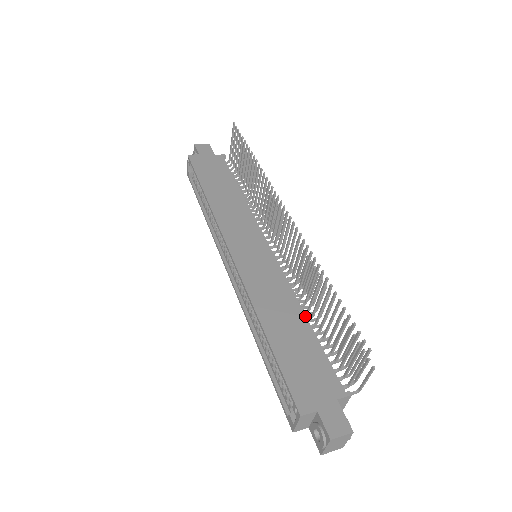
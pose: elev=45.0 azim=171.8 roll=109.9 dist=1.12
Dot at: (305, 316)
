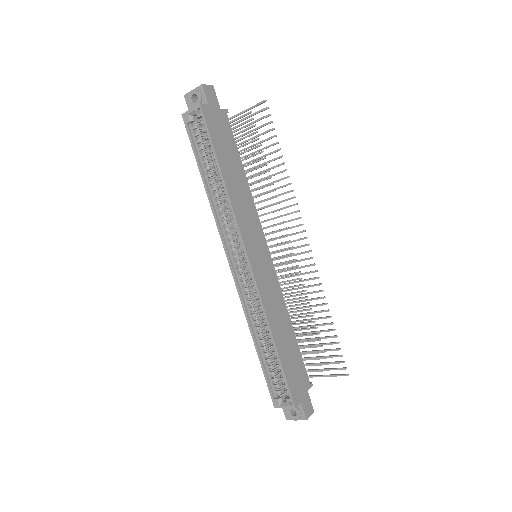
Dot at: occluded
